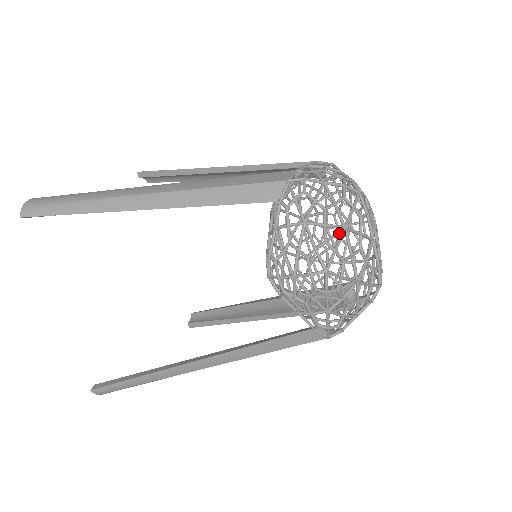
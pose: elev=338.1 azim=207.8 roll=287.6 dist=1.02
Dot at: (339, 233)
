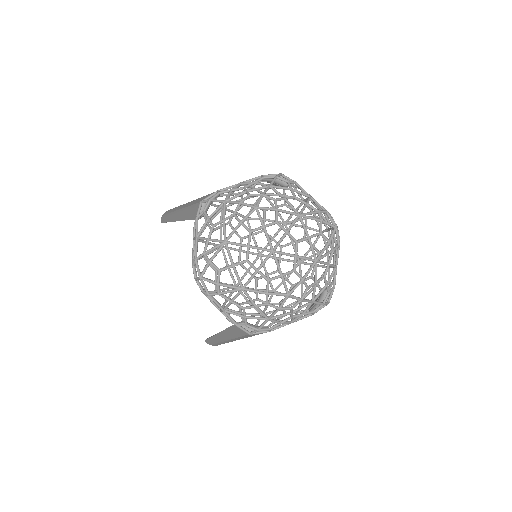
Dot at: (217, 246)
